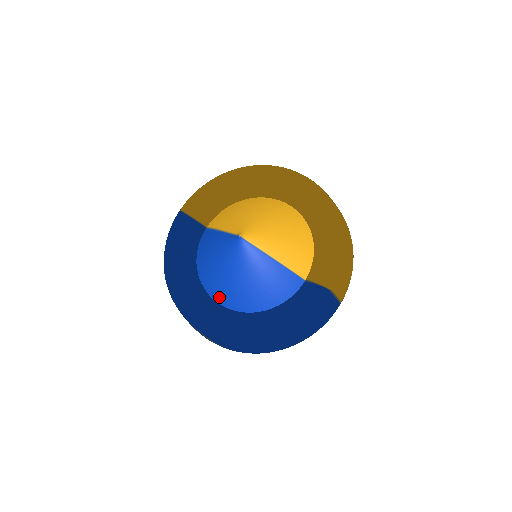
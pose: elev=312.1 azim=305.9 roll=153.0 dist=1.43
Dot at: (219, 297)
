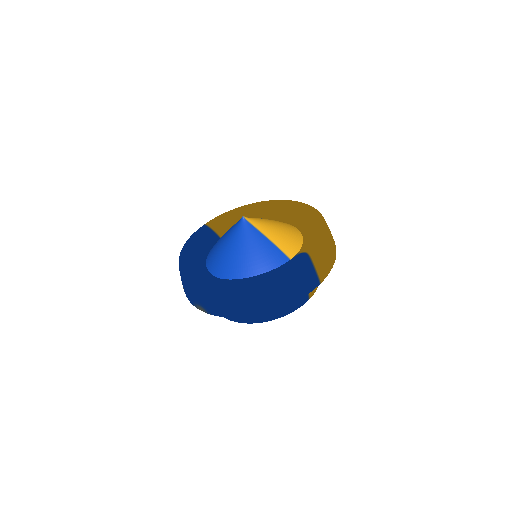
Dot at: (218, 271)
